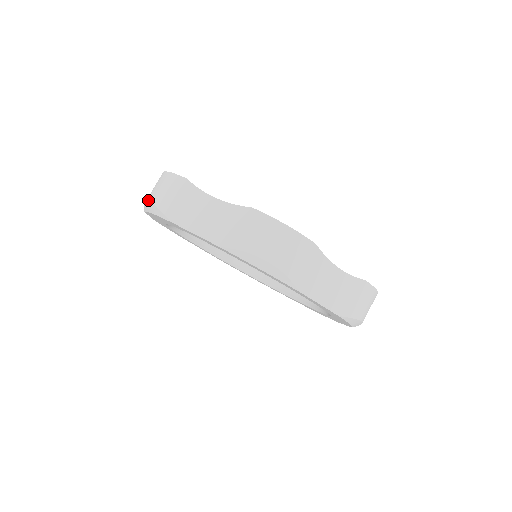
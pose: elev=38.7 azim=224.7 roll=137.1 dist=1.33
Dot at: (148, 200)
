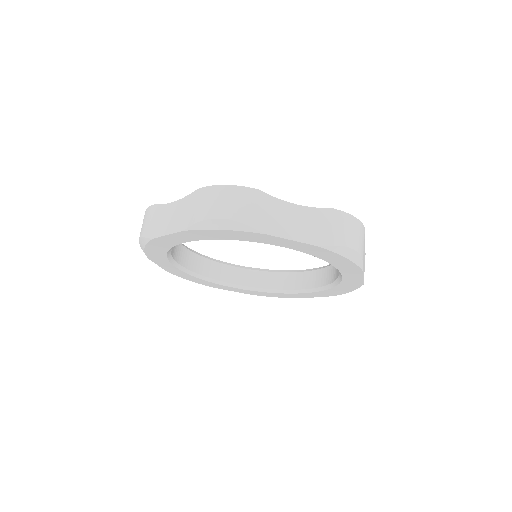
Dot at: (214, 217)
